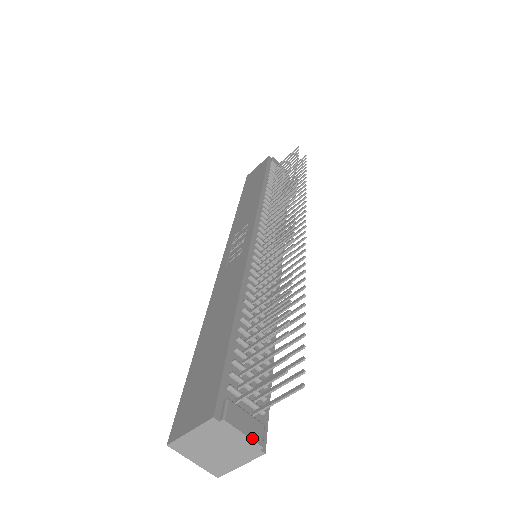
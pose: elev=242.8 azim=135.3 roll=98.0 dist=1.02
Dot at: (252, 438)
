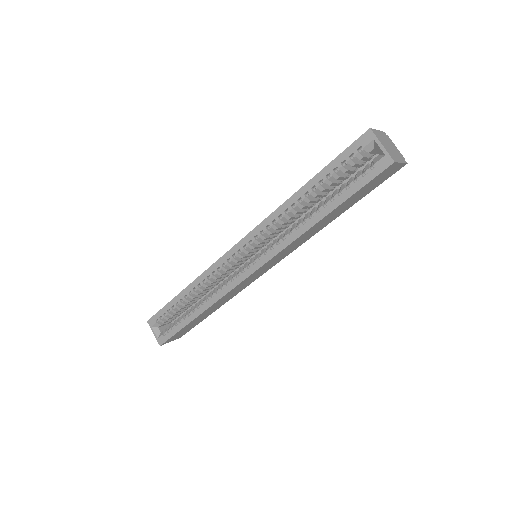
Dot at: (400, 153)
